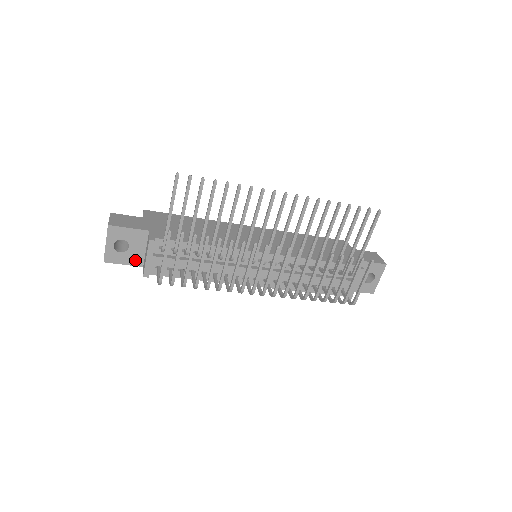
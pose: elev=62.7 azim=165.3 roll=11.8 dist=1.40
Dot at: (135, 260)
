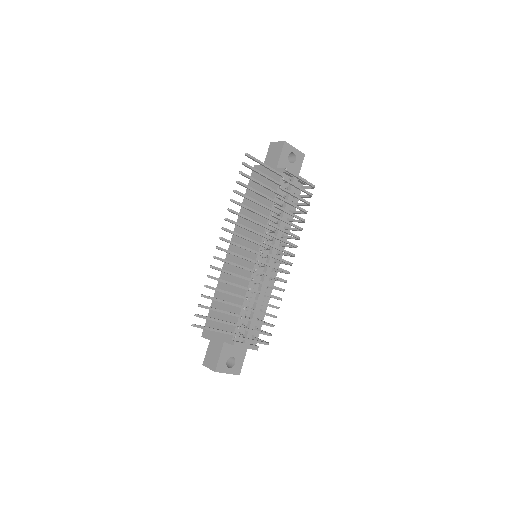
Dot at: (242, 352)
